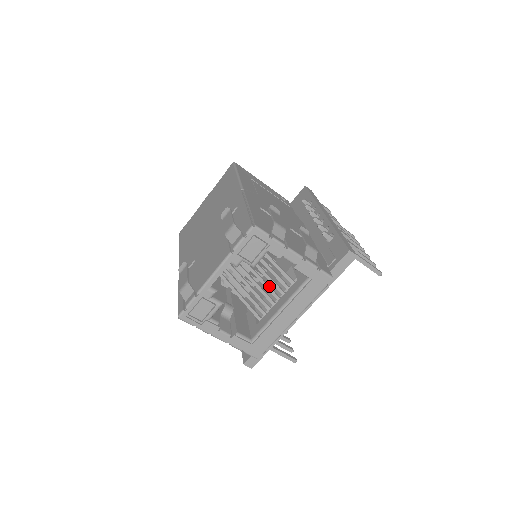
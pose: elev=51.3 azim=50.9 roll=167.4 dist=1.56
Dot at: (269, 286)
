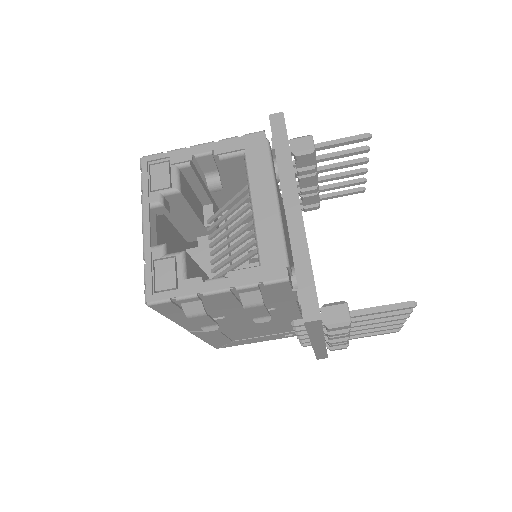
Dot at: (242, 219)
